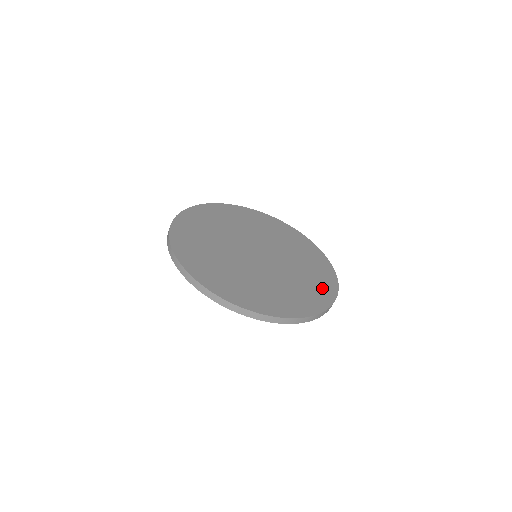
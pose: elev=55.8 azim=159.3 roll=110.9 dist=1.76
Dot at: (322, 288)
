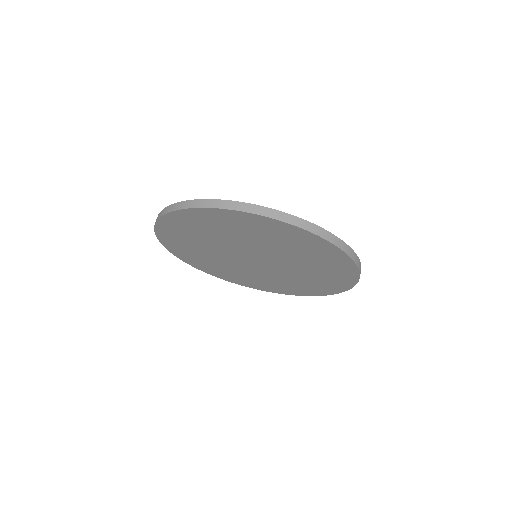
Dot at: occluded
